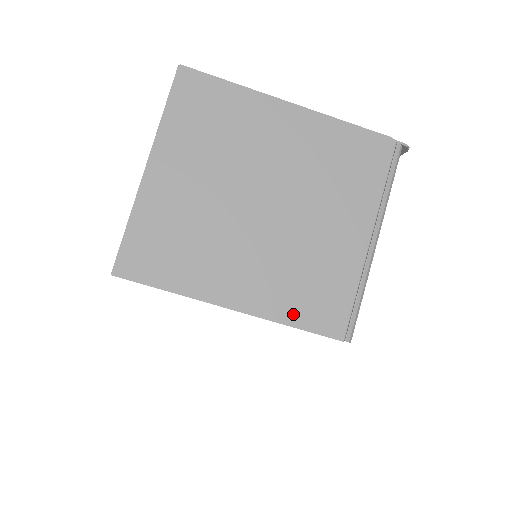
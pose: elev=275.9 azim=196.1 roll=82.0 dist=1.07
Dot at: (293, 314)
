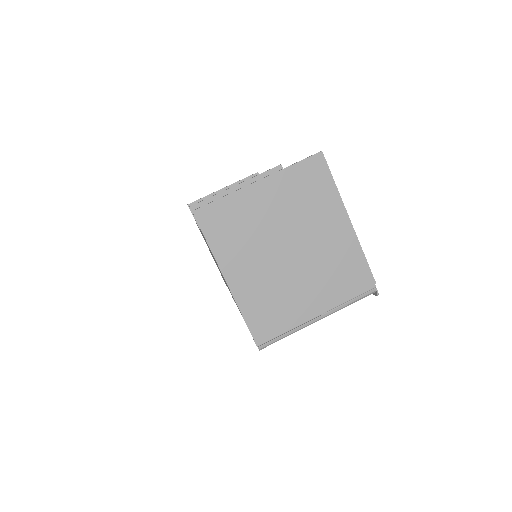
Dot at: (249, 312)
